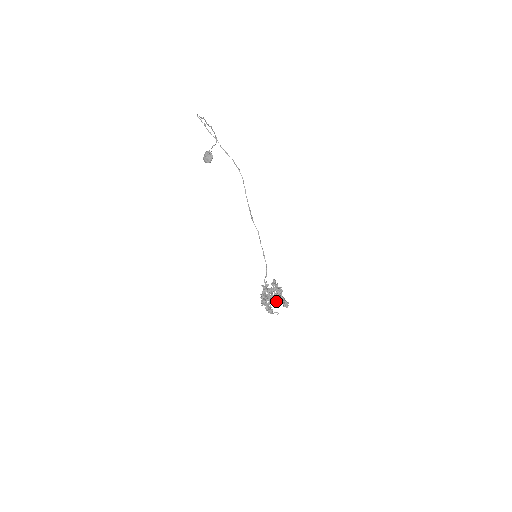
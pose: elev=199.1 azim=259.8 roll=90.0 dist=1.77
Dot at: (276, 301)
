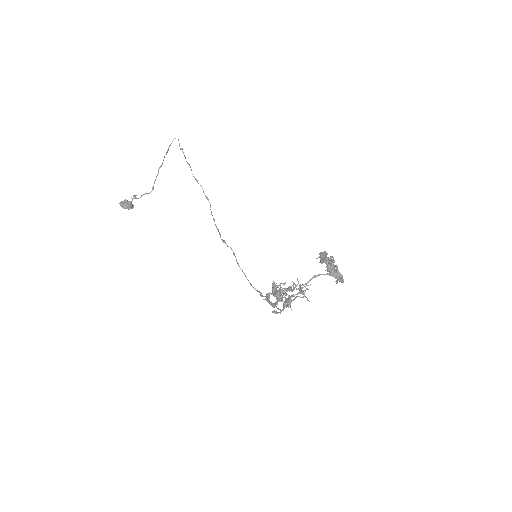
Dot at: (335, 265)
